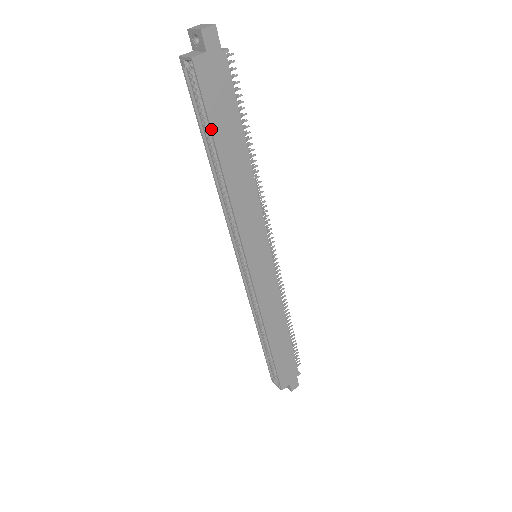
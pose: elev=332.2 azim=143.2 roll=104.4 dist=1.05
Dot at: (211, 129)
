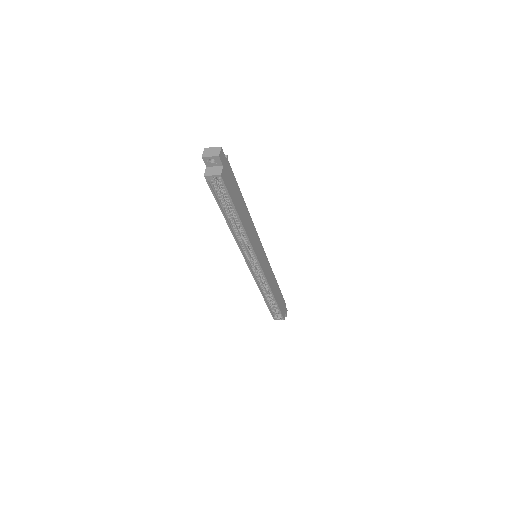
Dot at: (234, 206)
